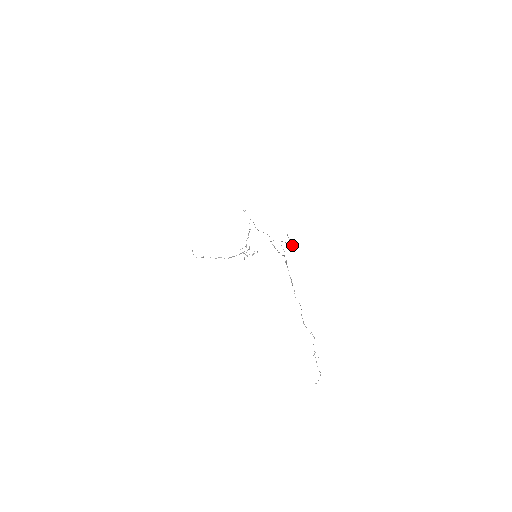
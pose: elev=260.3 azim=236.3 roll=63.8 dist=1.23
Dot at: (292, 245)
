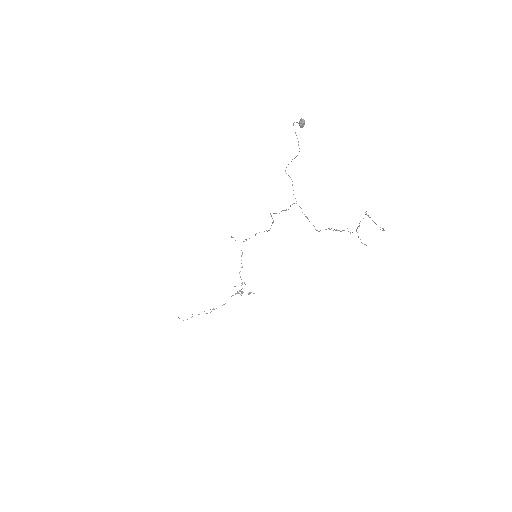
Dot at: (302, 119)
